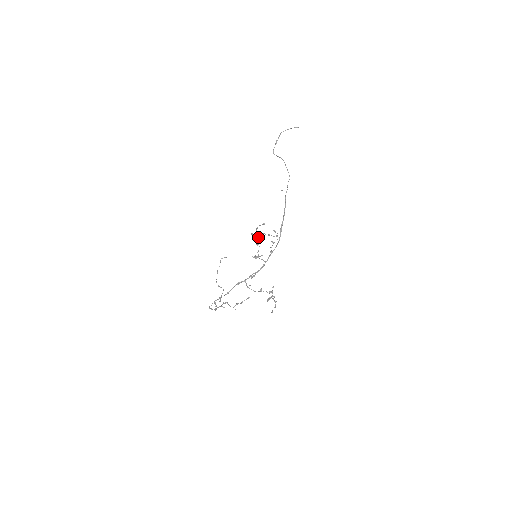
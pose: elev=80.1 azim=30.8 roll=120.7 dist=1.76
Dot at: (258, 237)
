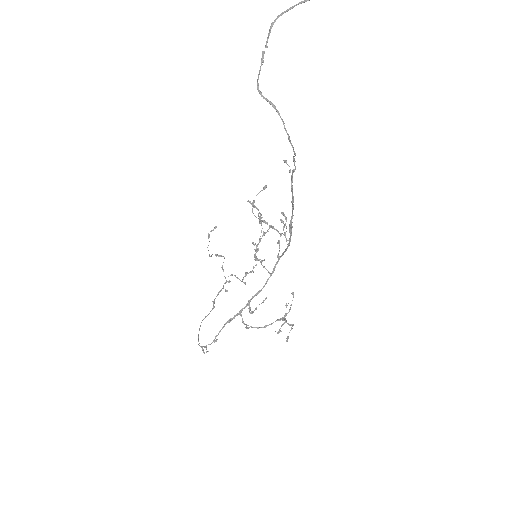
Dot at: (258, 213)
